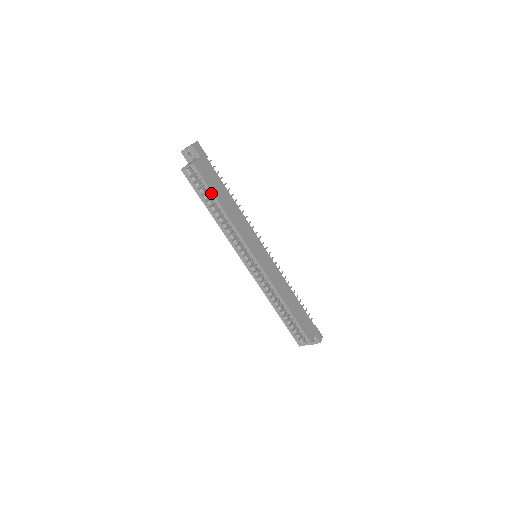
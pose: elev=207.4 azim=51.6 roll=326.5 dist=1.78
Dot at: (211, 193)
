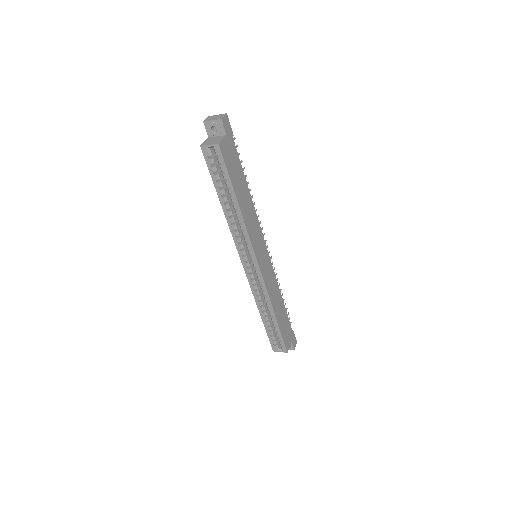
Dot at: (229, 183)
